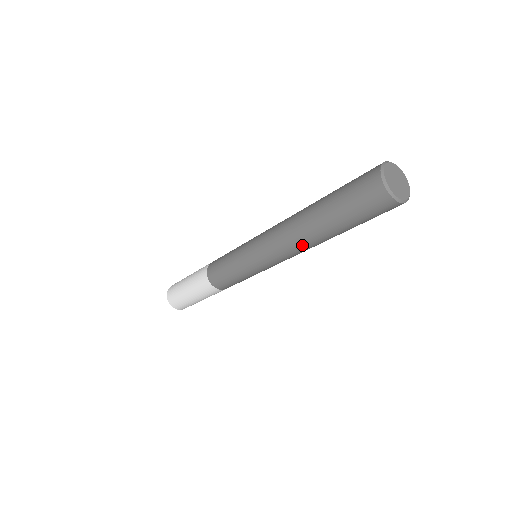
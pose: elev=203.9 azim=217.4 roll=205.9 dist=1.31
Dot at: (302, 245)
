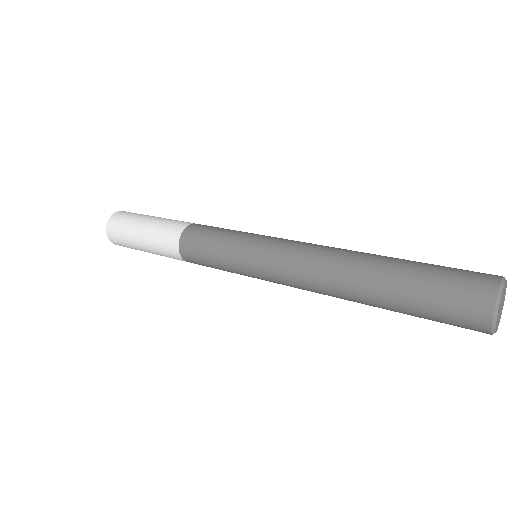
Dot at: occluded
